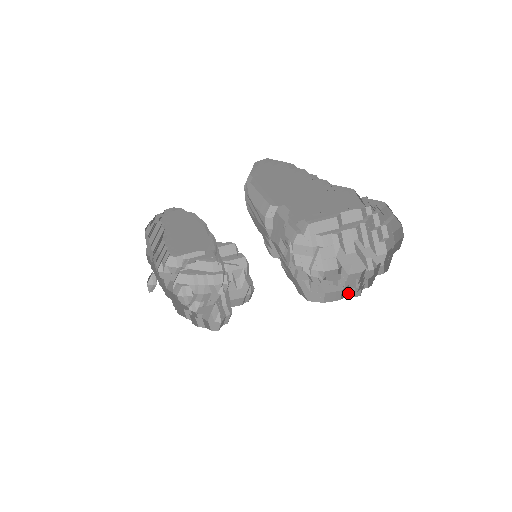
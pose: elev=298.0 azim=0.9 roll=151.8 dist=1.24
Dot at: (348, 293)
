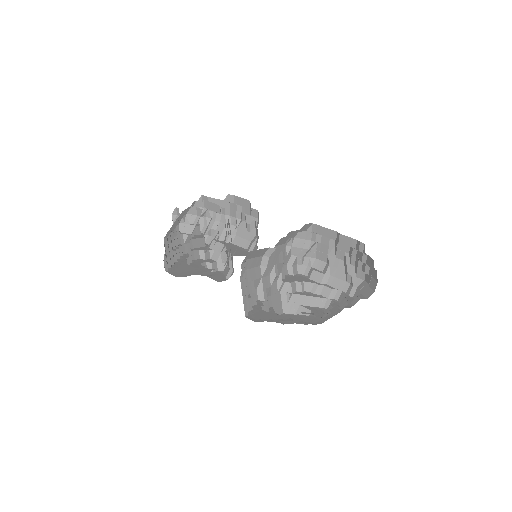
Dot at: (319, 304)
